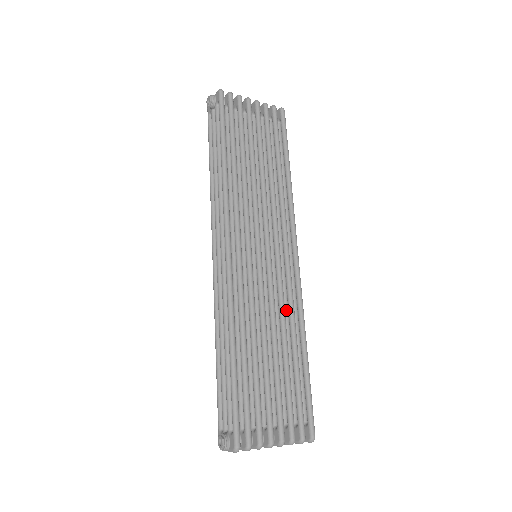
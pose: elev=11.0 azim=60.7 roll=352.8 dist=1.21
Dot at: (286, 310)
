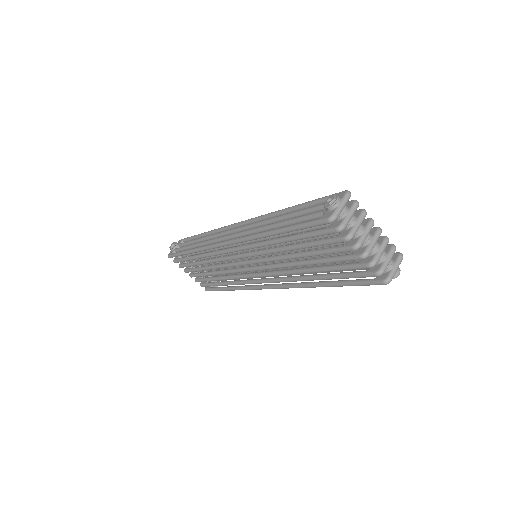
Dot at: occluded
